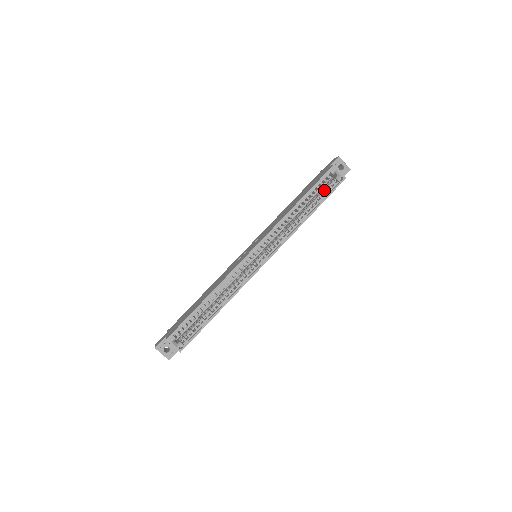
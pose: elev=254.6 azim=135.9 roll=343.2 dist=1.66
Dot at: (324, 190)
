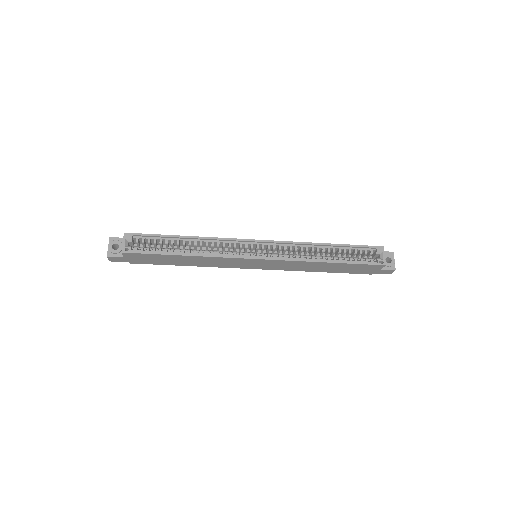
Dot at: (359, 258)
